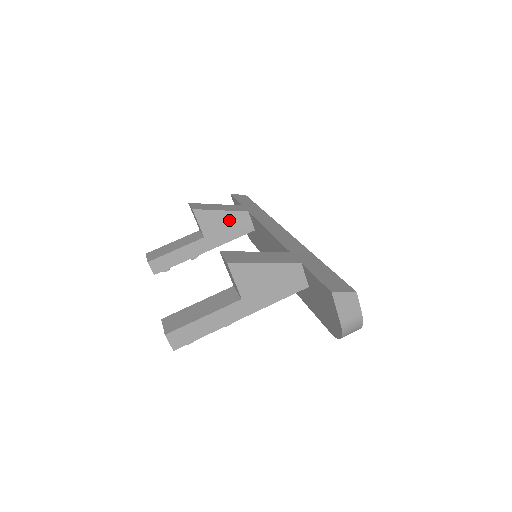
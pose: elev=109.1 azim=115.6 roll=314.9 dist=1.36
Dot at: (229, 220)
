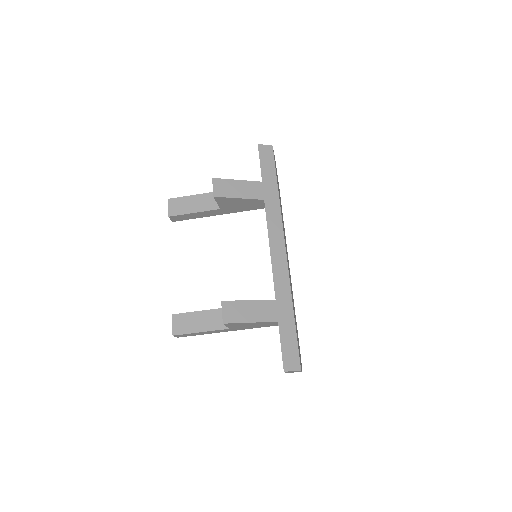
Dot at: (245, 203)
